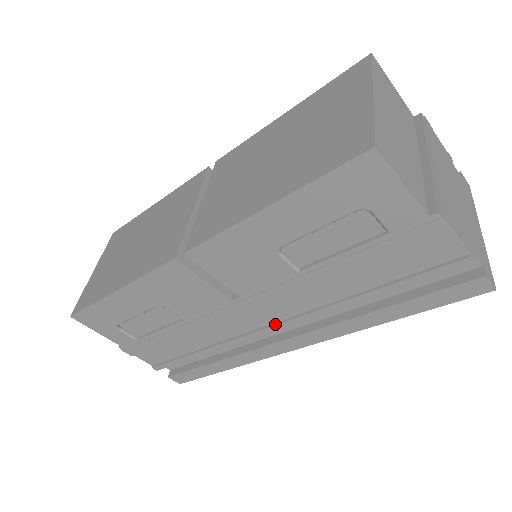
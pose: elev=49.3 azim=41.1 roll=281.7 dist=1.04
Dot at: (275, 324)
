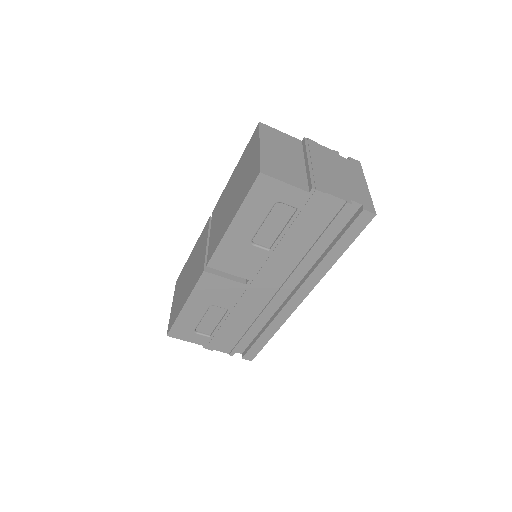
Dot at: (279, 290)
